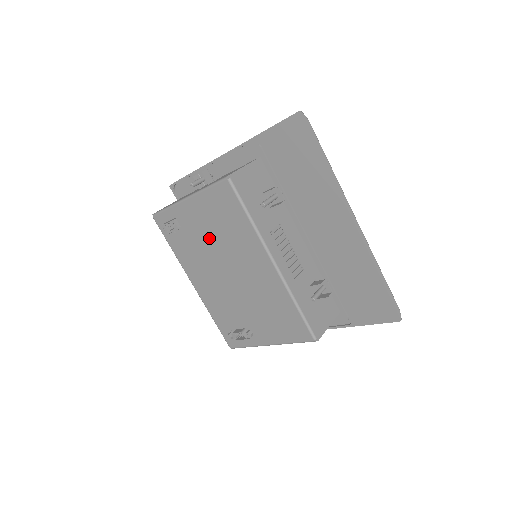
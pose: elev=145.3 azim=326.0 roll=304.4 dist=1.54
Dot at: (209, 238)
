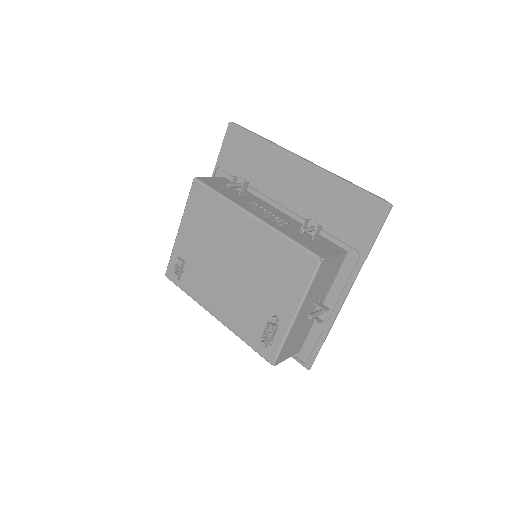
Dot at: (205, 247)
